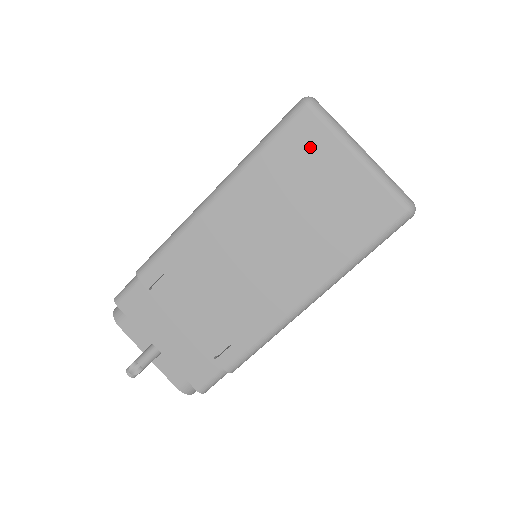
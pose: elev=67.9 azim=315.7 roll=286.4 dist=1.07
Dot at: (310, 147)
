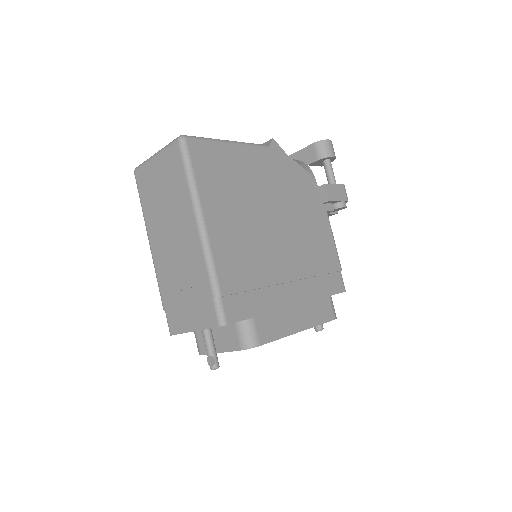
Dot at: (146, 179)
